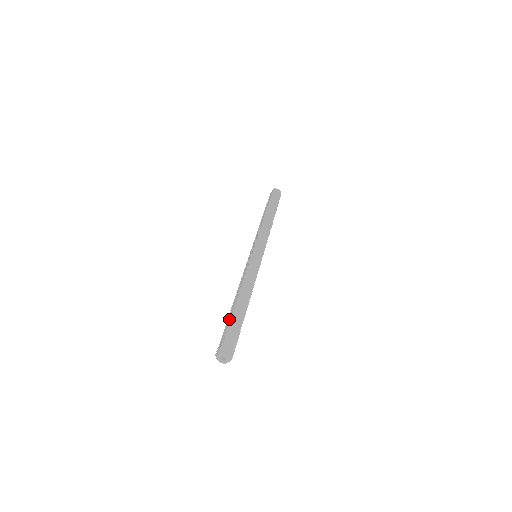
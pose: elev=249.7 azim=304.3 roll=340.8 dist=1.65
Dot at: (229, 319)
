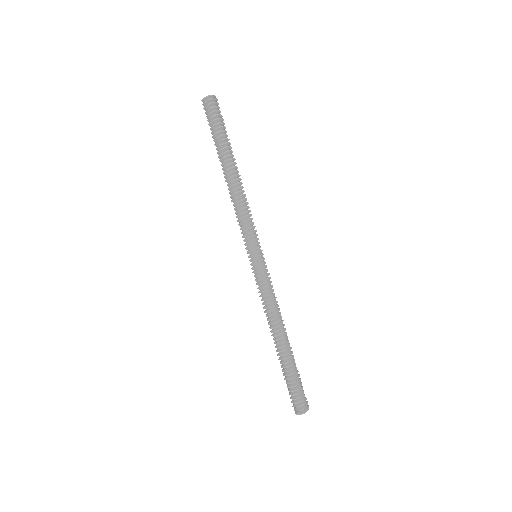
Dot at: (282, 370)
